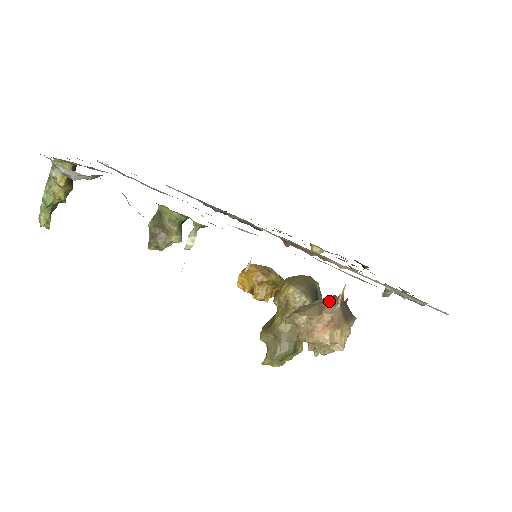
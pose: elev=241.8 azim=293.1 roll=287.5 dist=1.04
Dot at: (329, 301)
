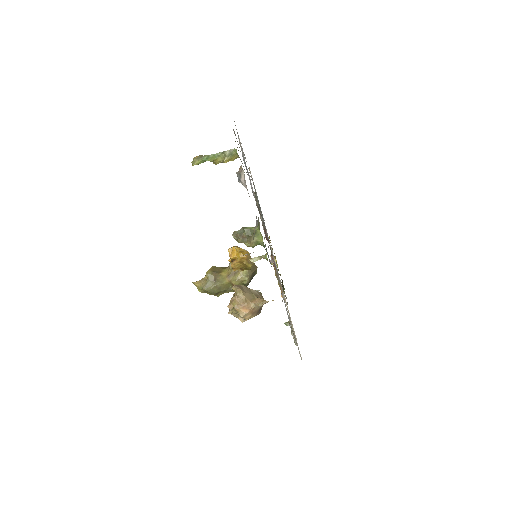
Dot at: (260, 298)
